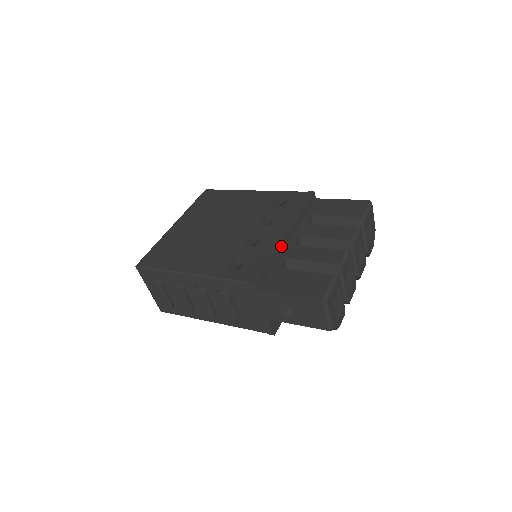
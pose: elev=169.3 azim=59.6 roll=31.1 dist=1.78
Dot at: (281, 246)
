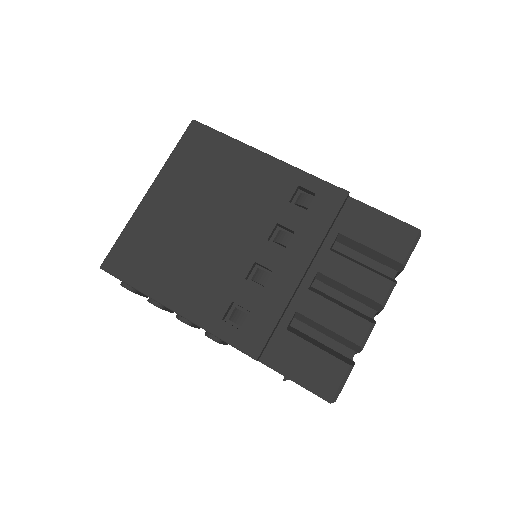
Dot at: (293, 295)
